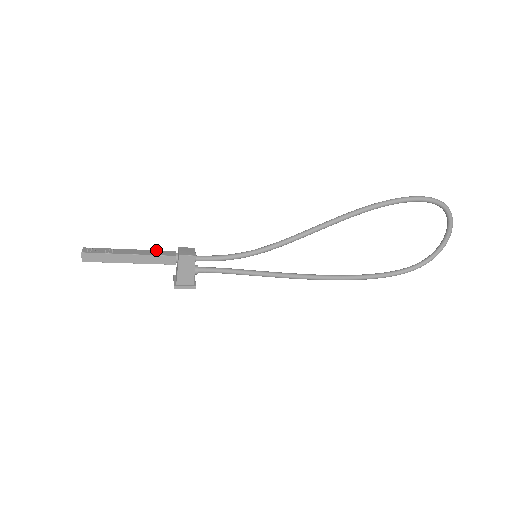
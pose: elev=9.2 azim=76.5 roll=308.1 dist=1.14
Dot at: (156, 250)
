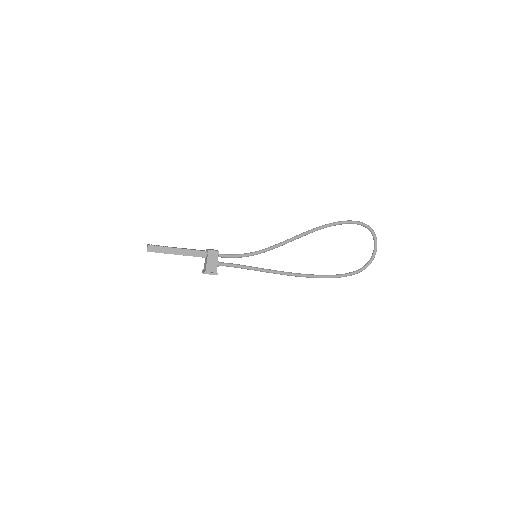
Dot at: (193, 249)
